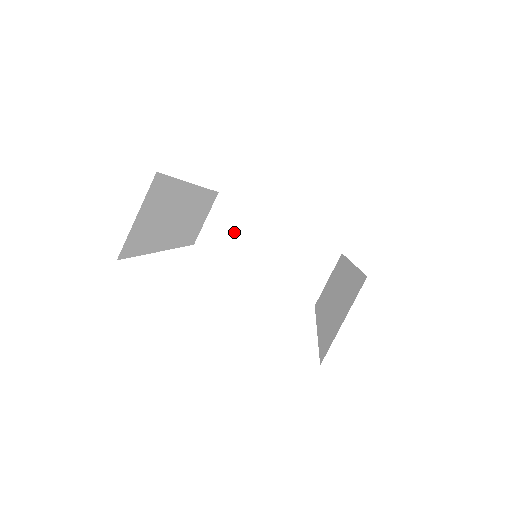
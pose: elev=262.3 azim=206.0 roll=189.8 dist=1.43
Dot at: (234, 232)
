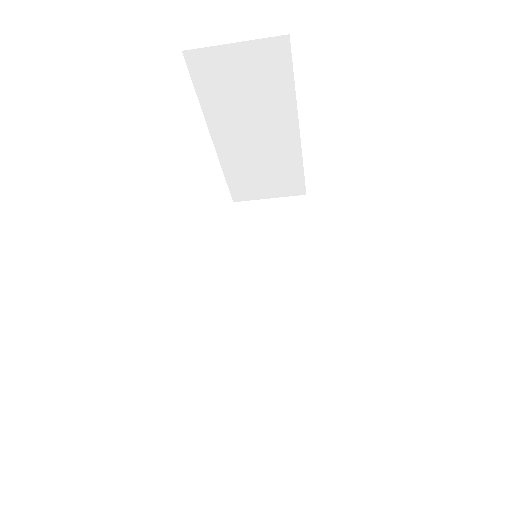
Dot at: (246, 91)
